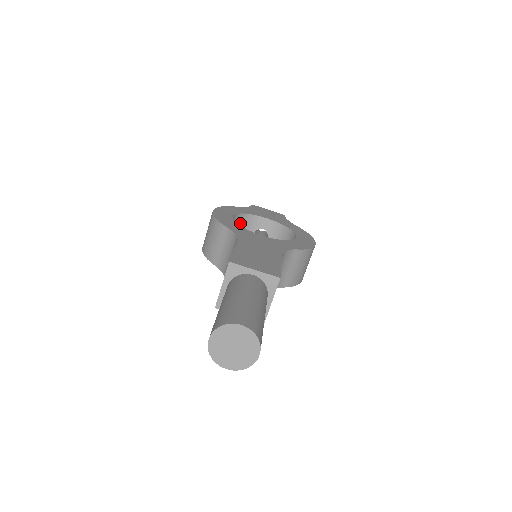
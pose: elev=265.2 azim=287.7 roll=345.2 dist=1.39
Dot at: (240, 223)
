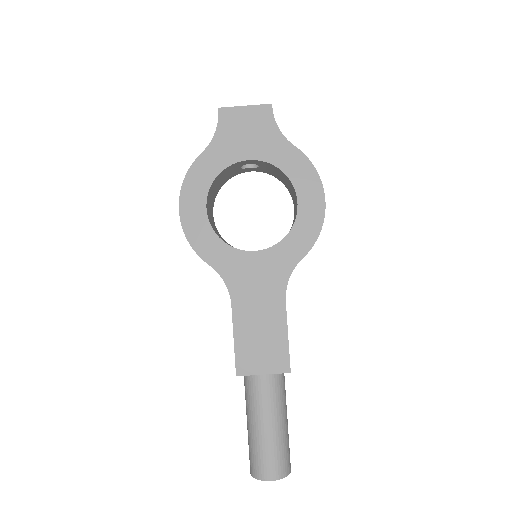
Dot at: (217, 180)
